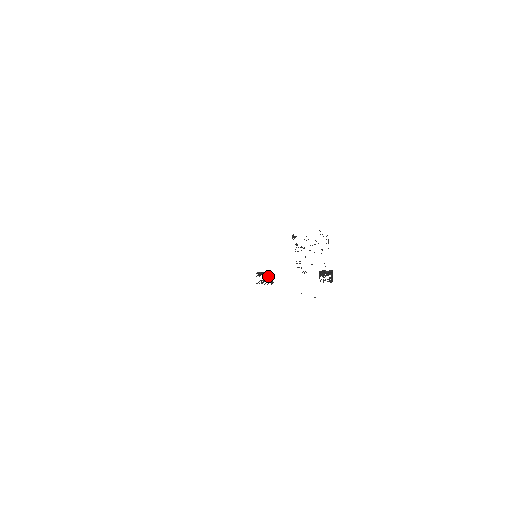
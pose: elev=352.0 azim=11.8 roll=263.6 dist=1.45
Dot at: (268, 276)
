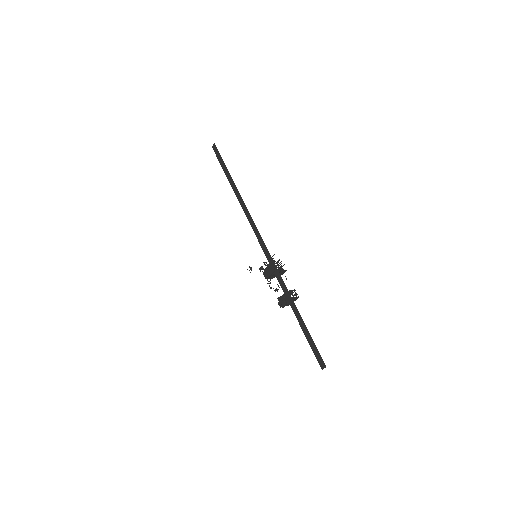
Dot at: occluded
